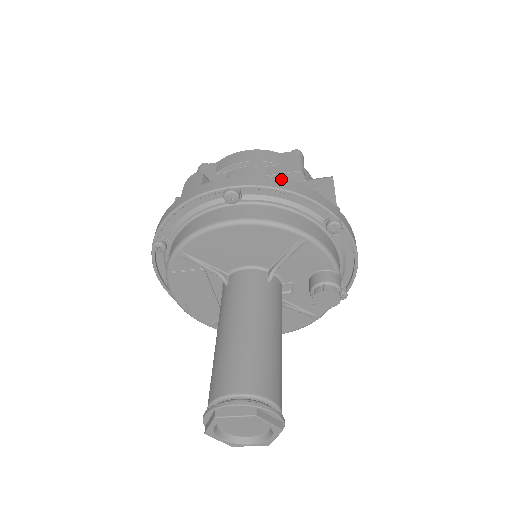
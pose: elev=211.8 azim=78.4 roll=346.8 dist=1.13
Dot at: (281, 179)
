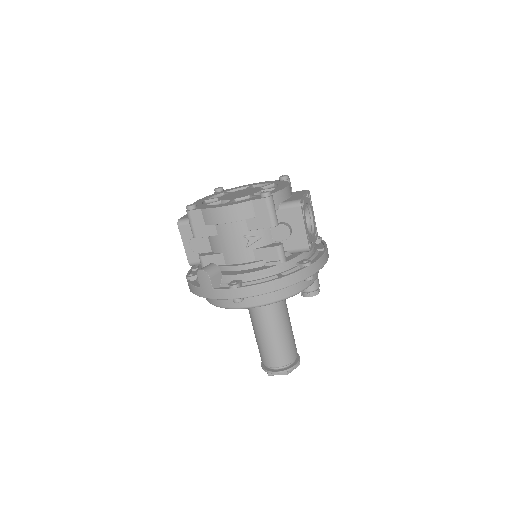
Dot at: (267, 283)
